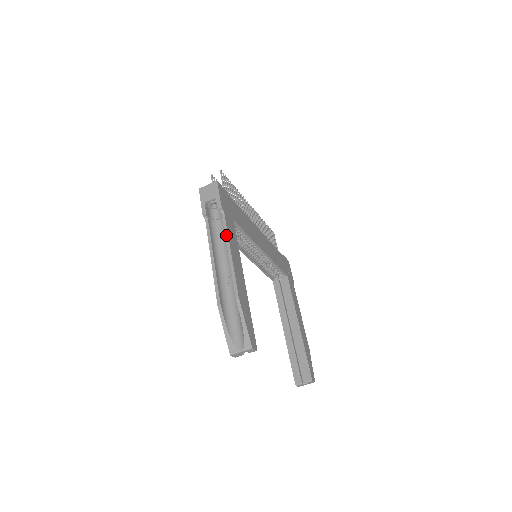
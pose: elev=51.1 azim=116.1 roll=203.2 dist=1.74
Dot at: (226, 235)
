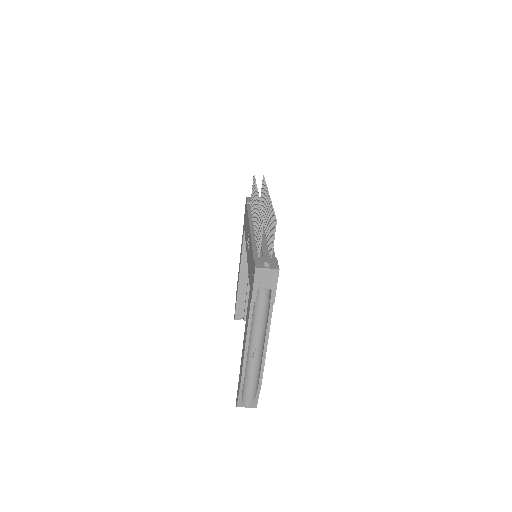
Dot at: (268, 327)
